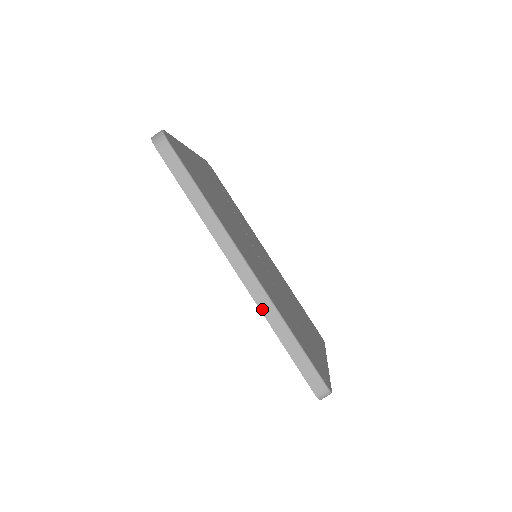
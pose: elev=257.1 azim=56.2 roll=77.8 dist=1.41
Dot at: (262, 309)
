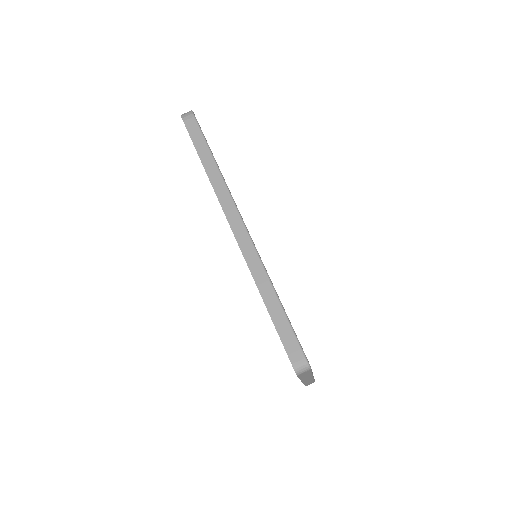
Dot at: (251, 267)
